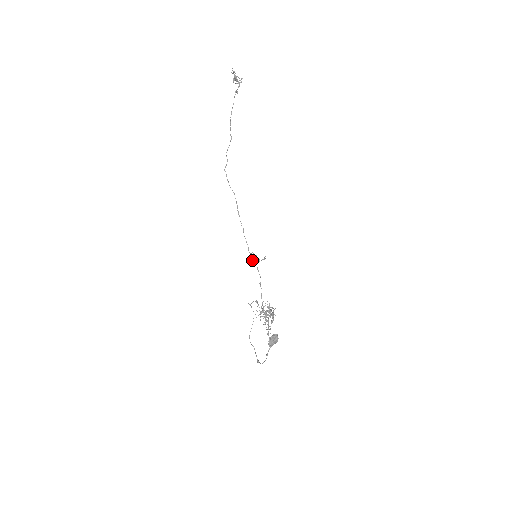
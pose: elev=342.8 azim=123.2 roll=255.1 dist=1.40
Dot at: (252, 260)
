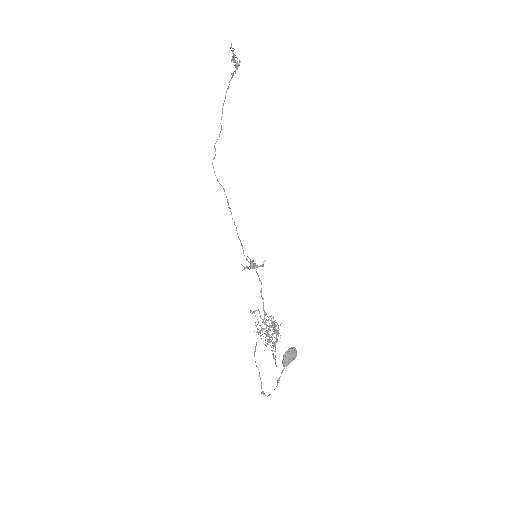
Dot at: (247, 266)
